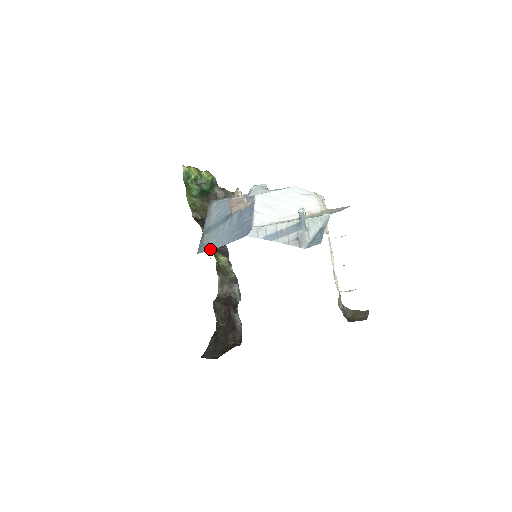
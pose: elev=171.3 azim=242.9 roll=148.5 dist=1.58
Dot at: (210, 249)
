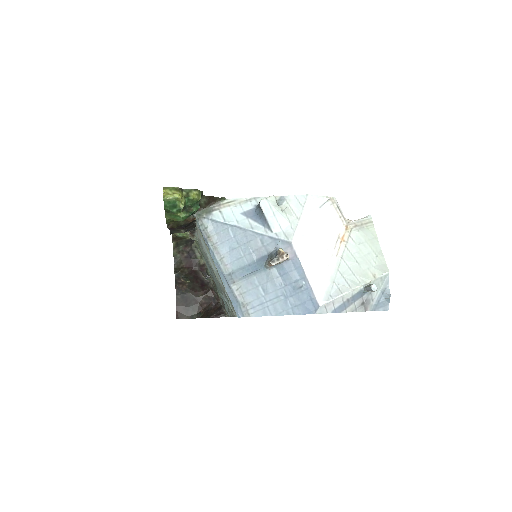
Dot at: (259, 315)
